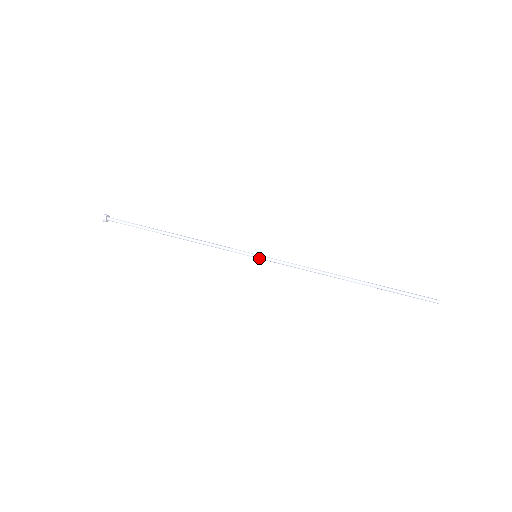
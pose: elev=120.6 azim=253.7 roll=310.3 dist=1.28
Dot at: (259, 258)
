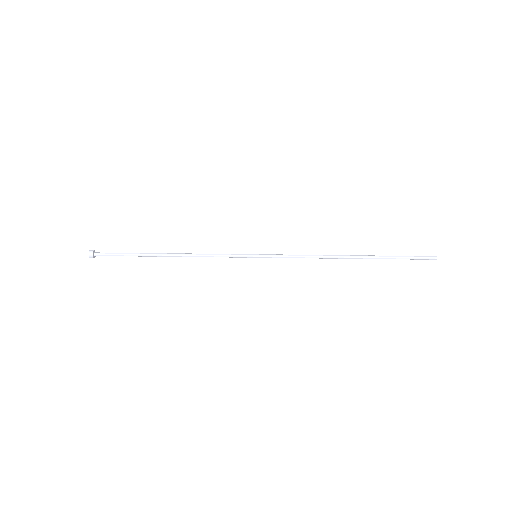
Dot at: (260, 257)
